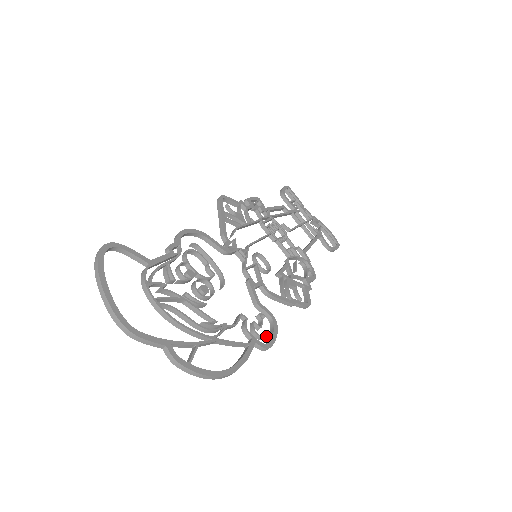
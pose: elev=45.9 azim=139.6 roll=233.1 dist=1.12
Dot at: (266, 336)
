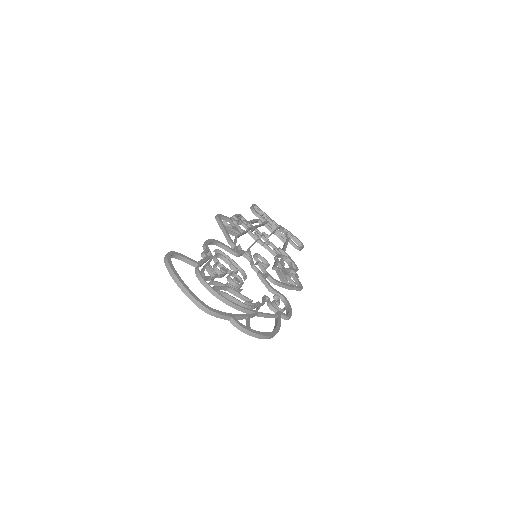
Dot at: (285, 309)
